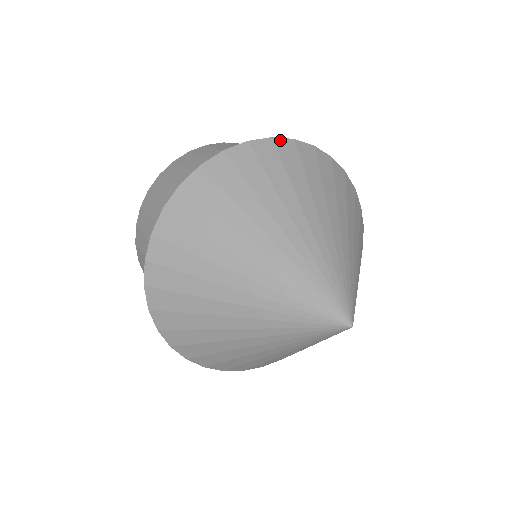
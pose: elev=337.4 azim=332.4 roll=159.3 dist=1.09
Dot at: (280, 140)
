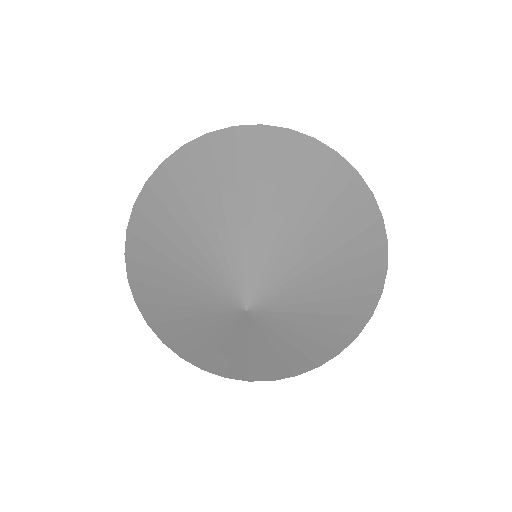
Dot at: (297, 133)
